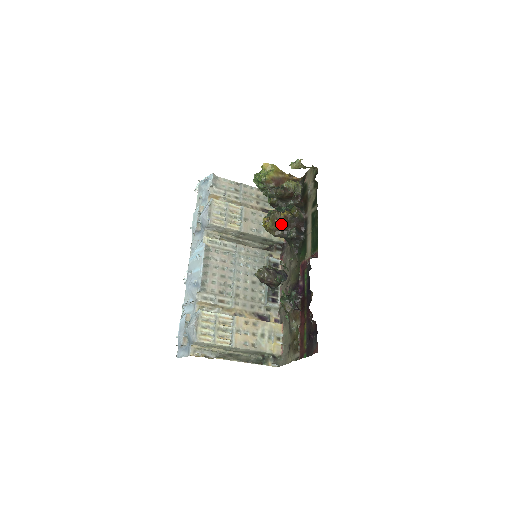
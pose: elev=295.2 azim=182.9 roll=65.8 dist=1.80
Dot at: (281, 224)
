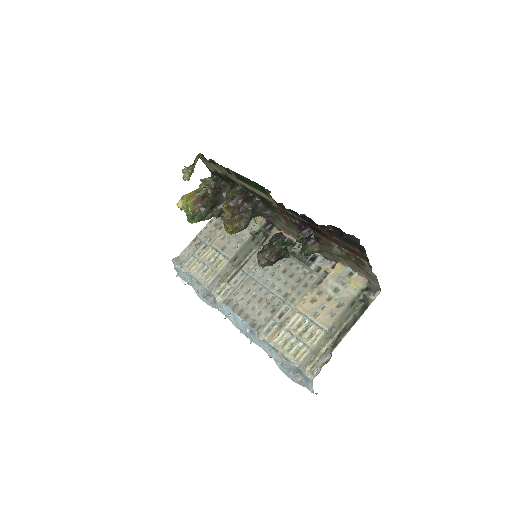
Dot at: (234, 215)
